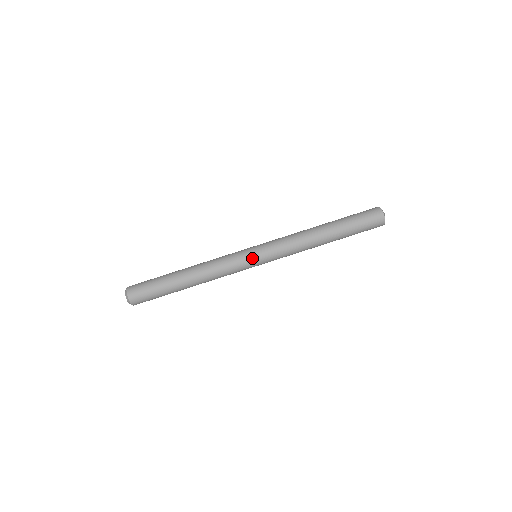
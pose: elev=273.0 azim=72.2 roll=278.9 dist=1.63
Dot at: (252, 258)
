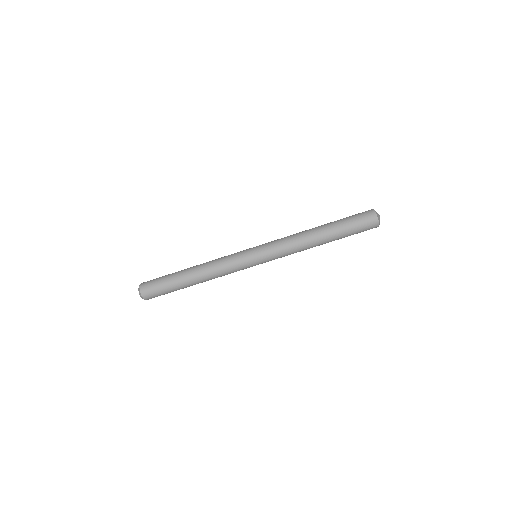
Dot at: (251, 259)
